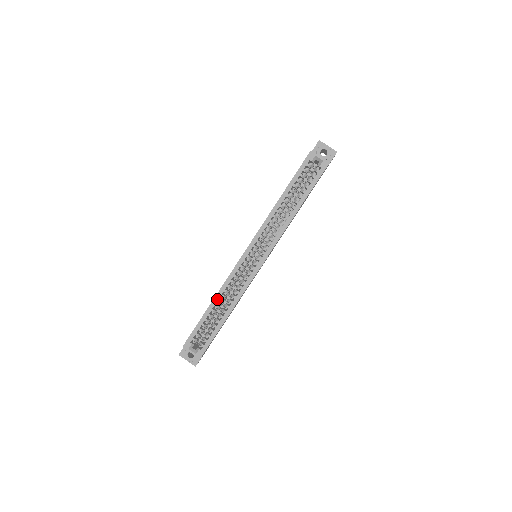
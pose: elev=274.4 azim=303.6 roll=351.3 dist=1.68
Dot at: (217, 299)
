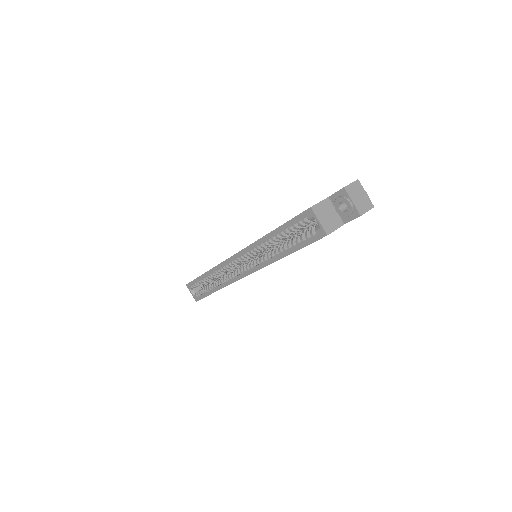
Dot at: (209, 274)
